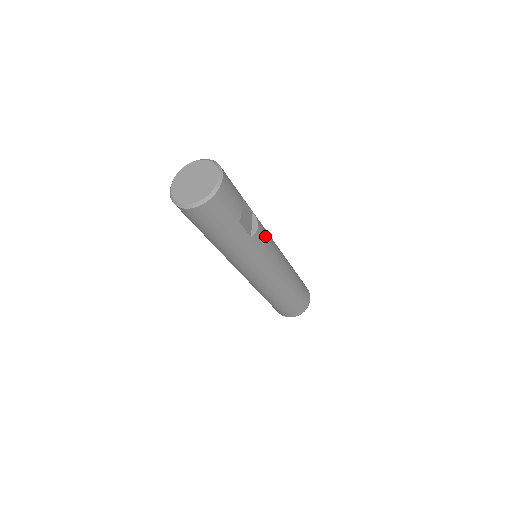
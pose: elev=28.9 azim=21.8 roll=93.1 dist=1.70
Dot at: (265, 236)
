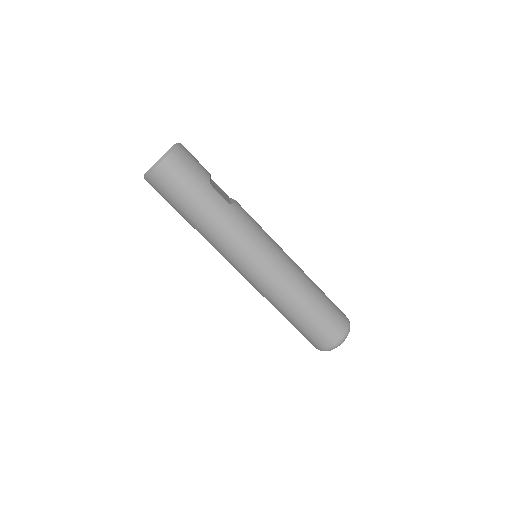
Dot at: (249, 216)
